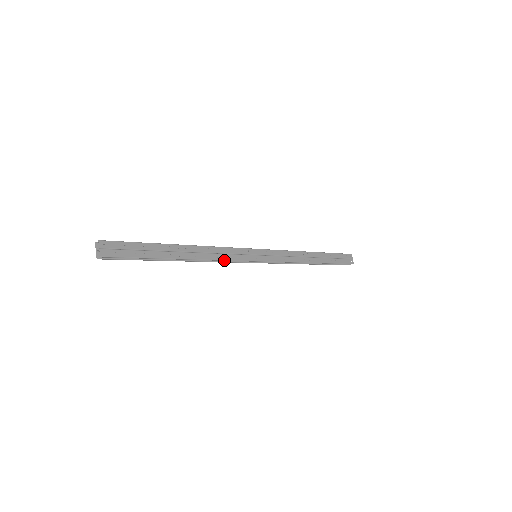
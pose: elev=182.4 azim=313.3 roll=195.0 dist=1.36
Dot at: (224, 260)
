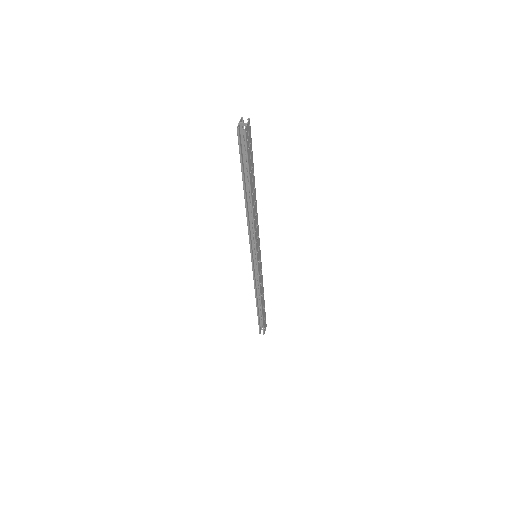
Dot at: (255, 233)
